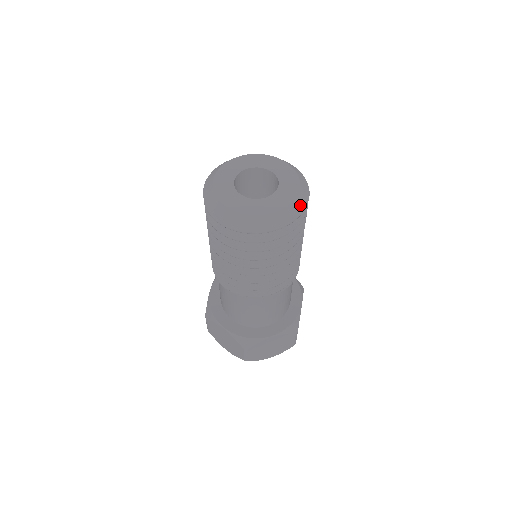
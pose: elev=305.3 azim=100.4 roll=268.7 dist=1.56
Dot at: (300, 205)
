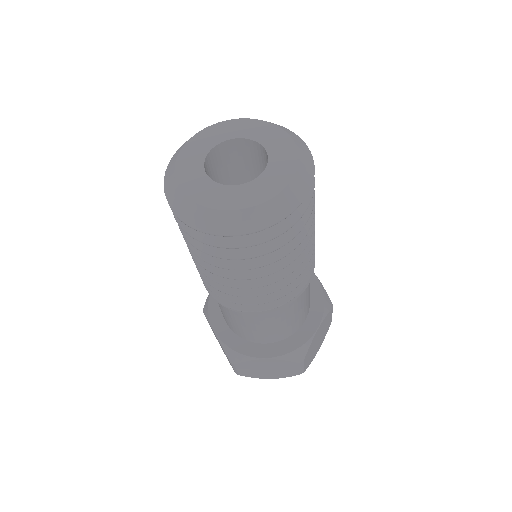
Dot at: (283, 206)
